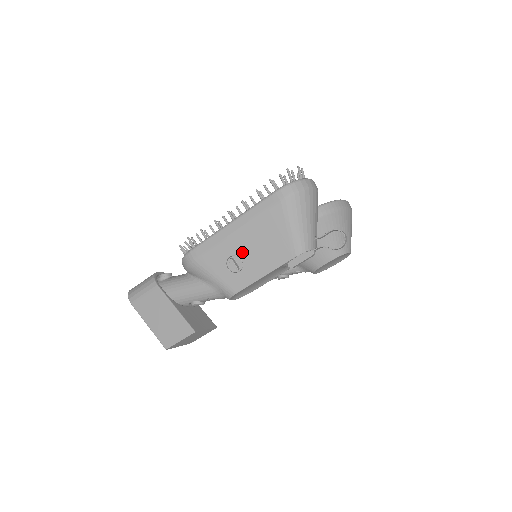
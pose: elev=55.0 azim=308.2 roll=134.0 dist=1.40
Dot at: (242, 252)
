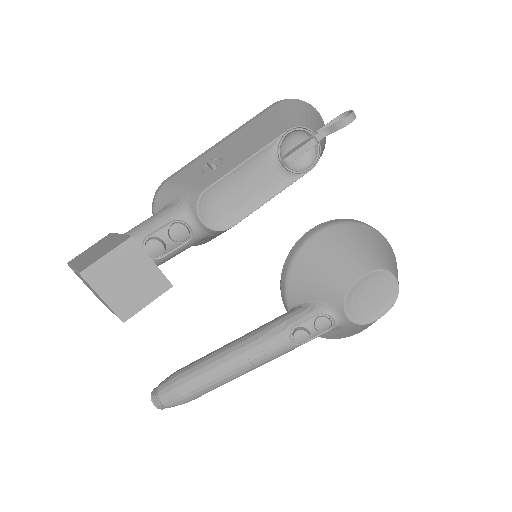
Dot at: (224, 153)
